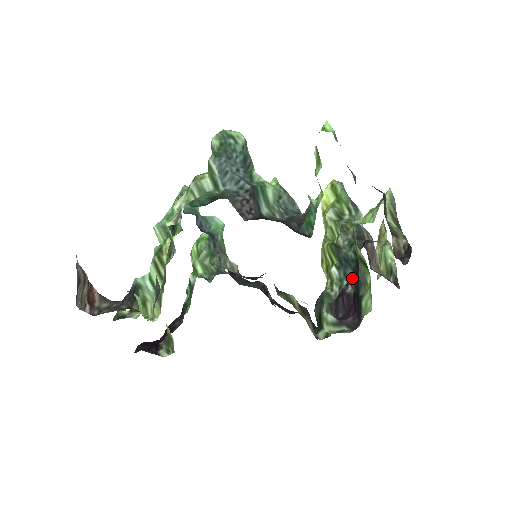
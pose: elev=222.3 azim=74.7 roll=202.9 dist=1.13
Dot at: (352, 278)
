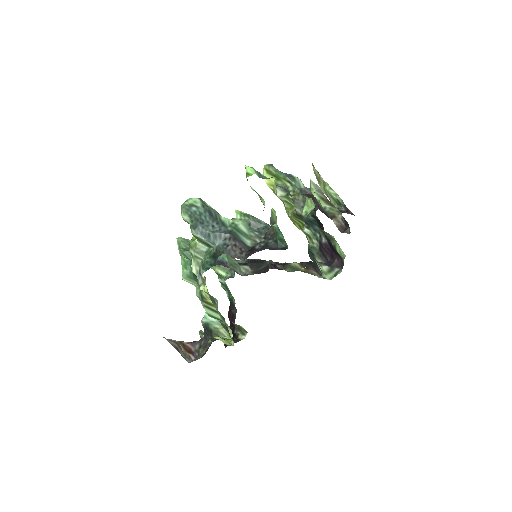
Dot at: (321, 231)
